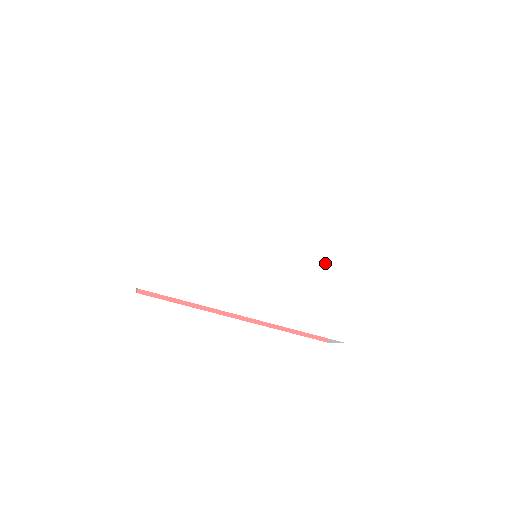
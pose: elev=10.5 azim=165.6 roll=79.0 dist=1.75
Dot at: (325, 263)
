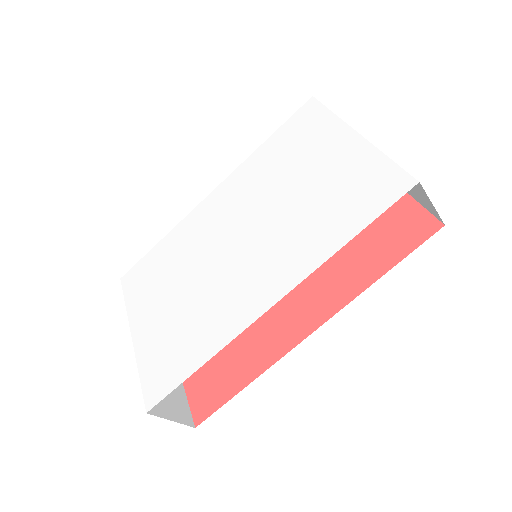
Dot at: (306, 168)
